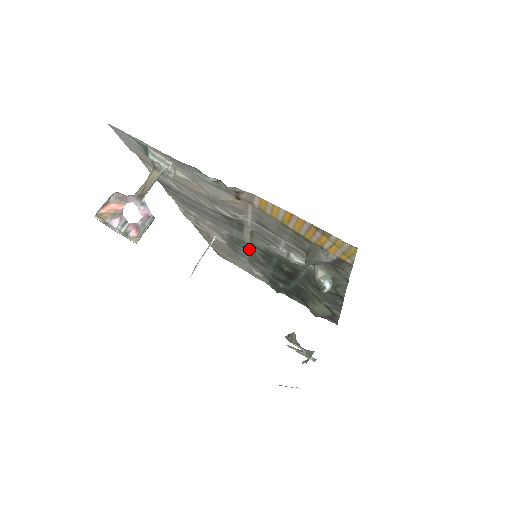
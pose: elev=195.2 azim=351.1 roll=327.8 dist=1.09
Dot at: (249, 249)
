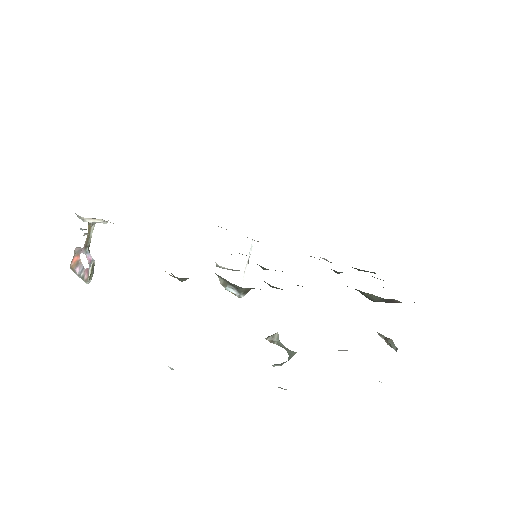
Dot at: occluded
